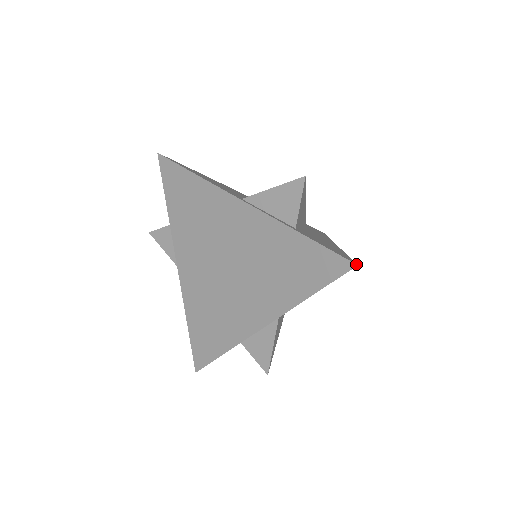
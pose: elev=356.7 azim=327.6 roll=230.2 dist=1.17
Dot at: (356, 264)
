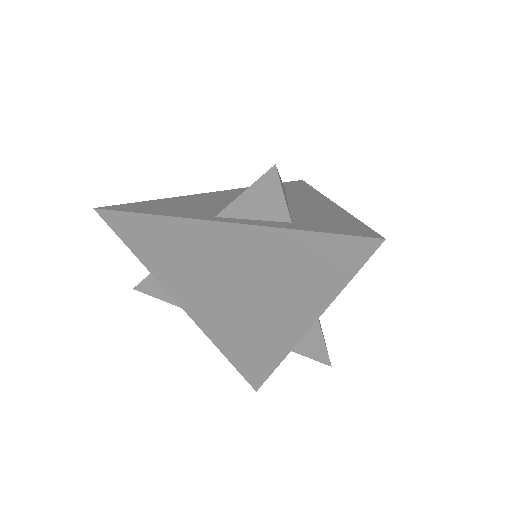
Dot at: (383, 239)
